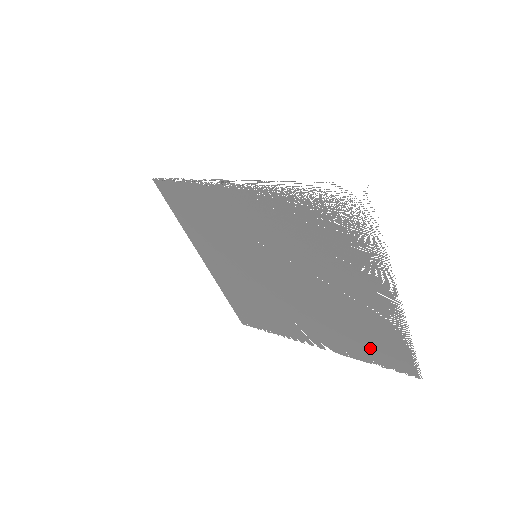
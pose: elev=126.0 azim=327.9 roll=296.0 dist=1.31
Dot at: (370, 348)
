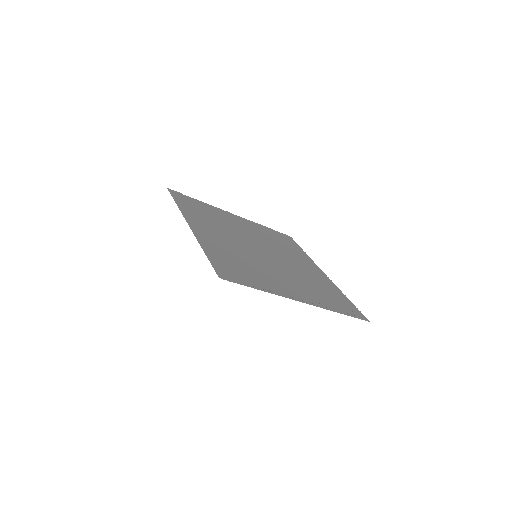
Dot at: (277, 237)
